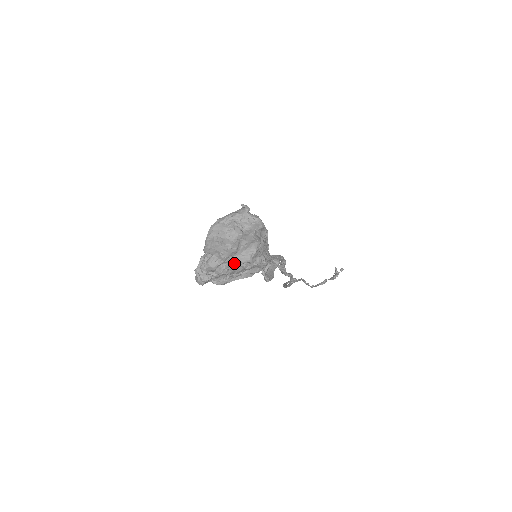
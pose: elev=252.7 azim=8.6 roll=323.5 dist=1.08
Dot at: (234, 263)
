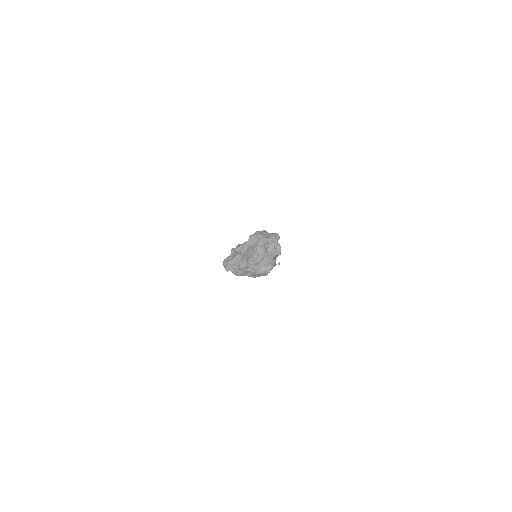
Dot at: (254, 271)
